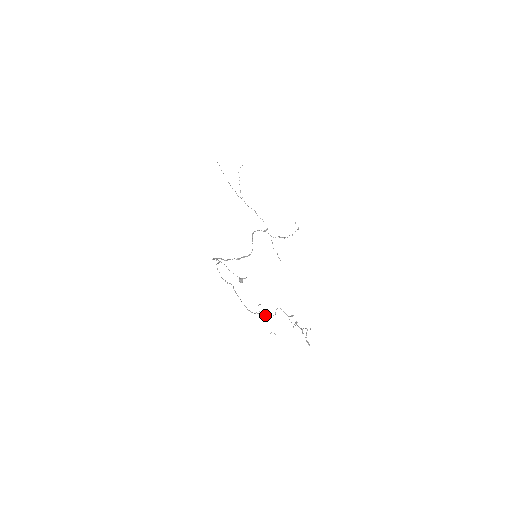
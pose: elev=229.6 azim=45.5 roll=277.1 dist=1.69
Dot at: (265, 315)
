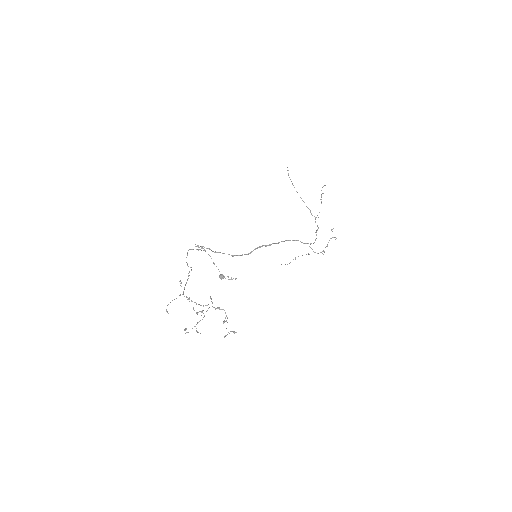
Dot at: (196, 303)
